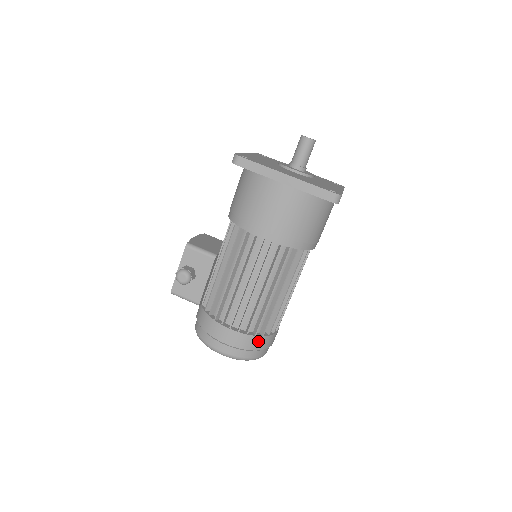
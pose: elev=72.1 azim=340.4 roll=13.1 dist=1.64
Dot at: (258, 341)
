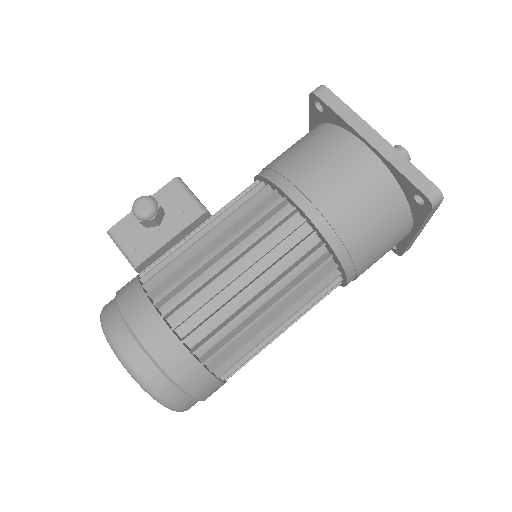
Dot at: (190, 368)
